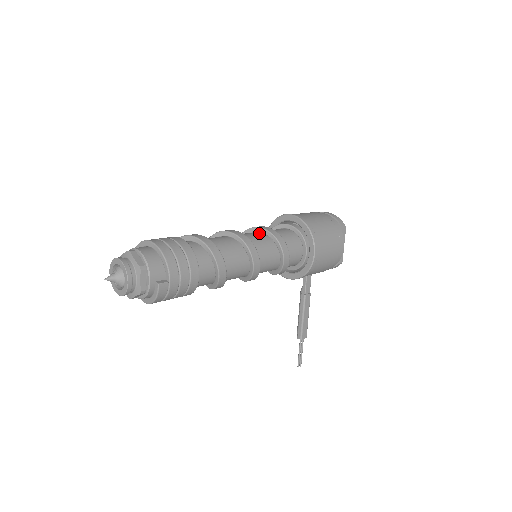
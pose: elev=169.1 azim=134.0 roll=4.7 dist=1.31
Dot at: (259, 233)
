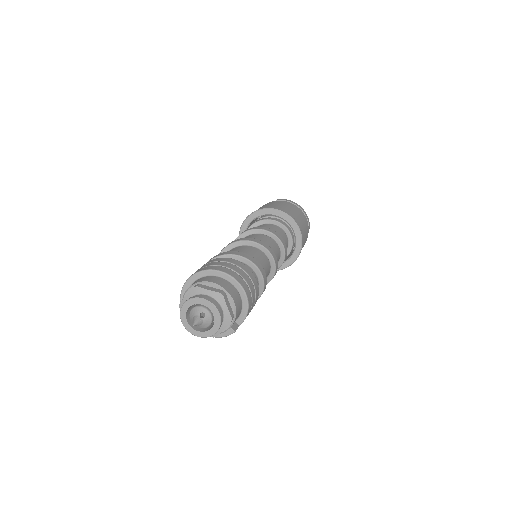
Dot at: (273, 241)
